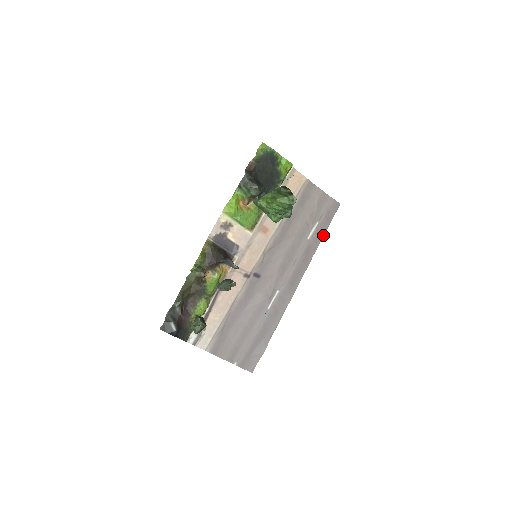
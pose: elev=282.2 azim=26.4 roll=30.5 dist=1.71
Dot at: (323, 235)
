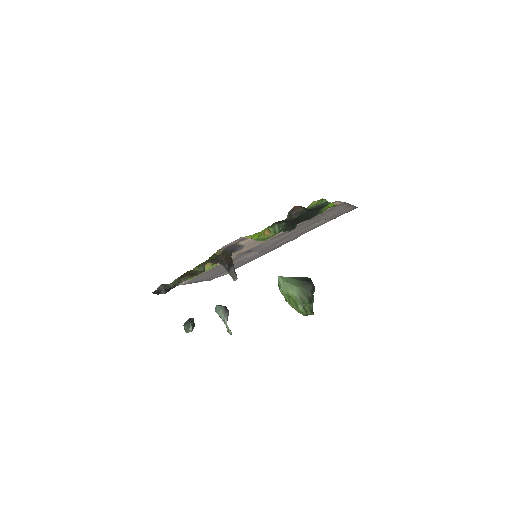
Dot at: occluded
